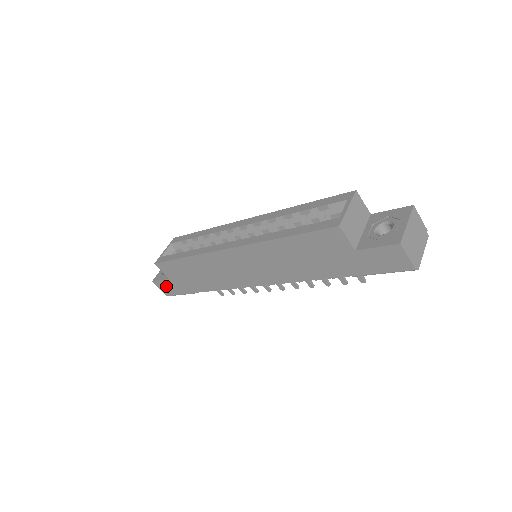
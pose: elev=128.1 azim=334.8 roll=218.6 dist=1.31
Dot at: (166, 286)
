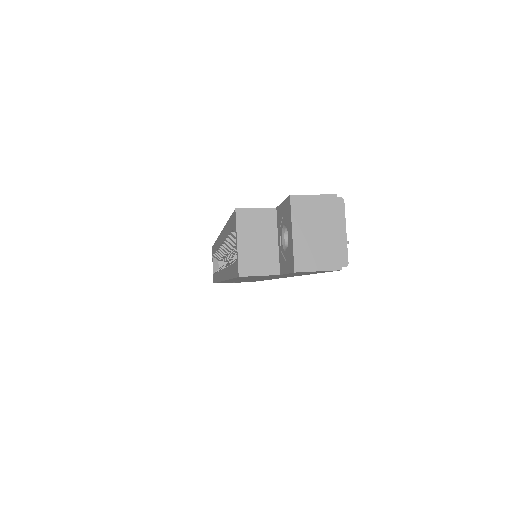
Dot at: occluded
